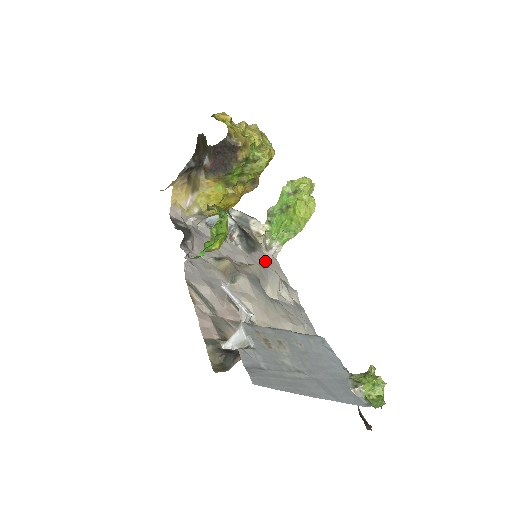
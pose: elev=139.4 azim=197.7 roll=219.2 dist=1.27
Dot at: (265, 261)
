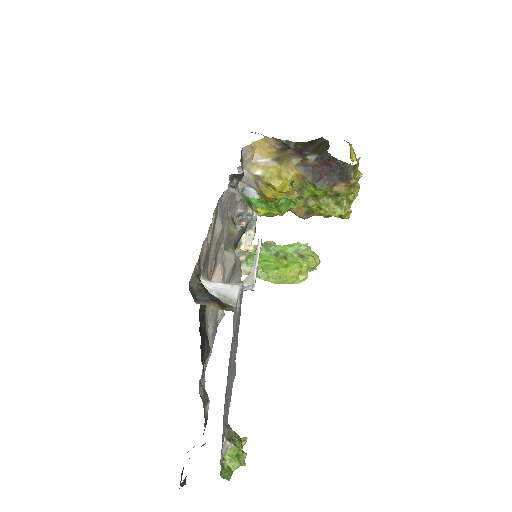
Dot at: occluded
